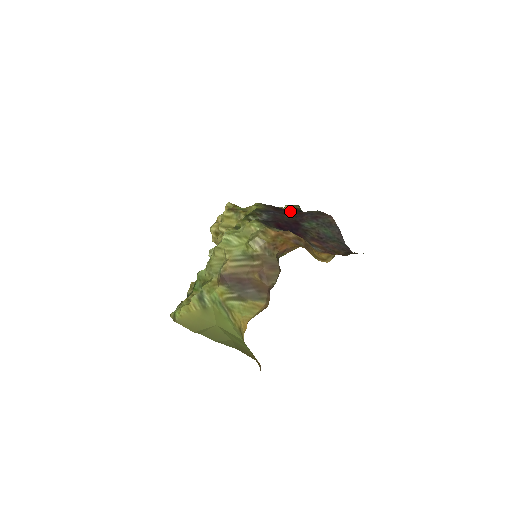
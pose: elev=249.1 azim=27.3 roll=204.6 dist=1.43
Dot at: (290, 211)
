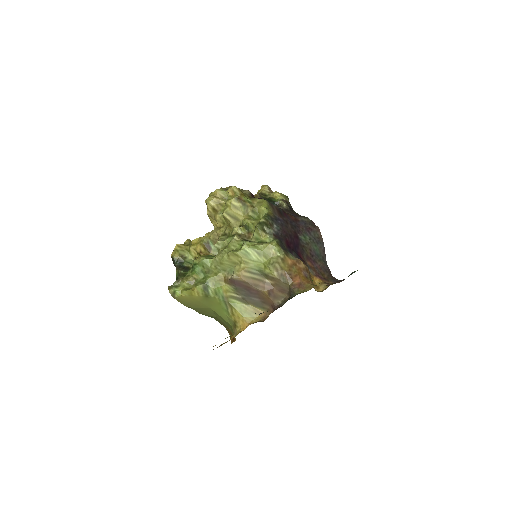
Dot at: (290, 217)
